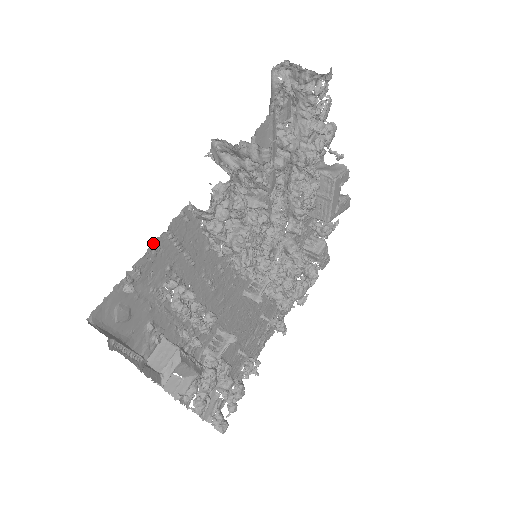
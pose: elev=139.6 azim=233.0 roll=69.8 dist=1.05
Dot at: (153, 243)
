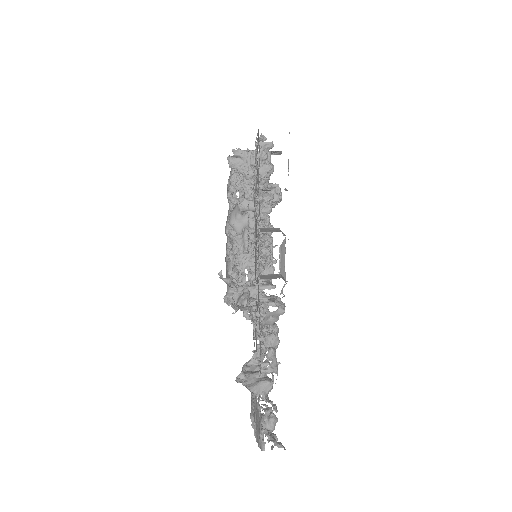
Dot at: occluded
